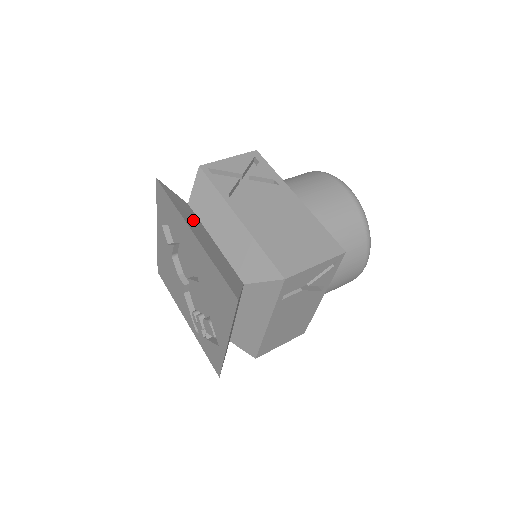
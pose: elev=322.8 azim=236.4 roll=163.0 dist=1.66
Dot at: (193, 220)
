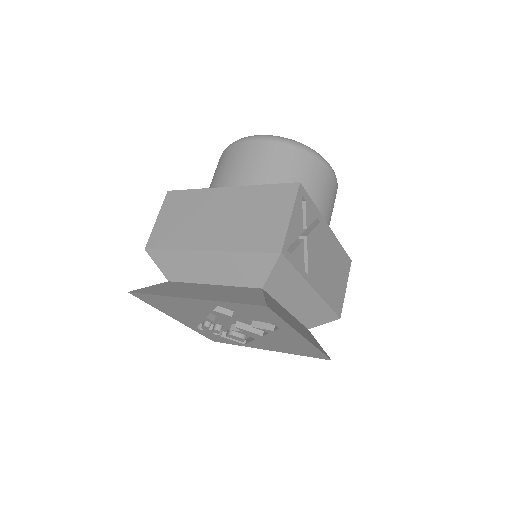
Dot at: (284, 313)
